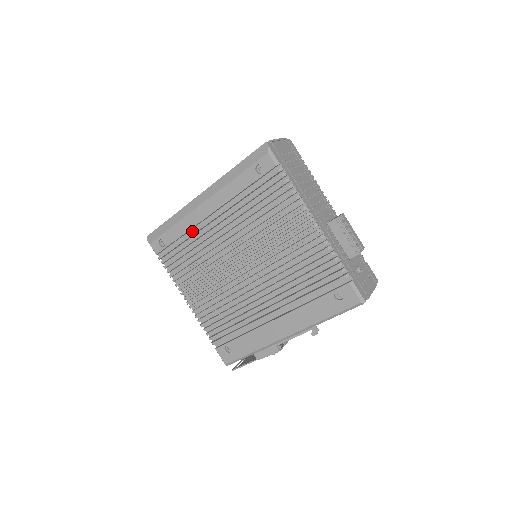
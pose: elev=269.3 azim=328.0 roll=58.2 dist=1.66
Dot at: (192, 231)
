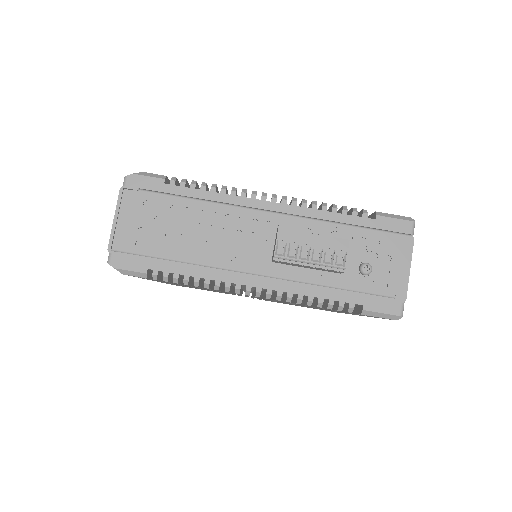
Dot at: occluded
